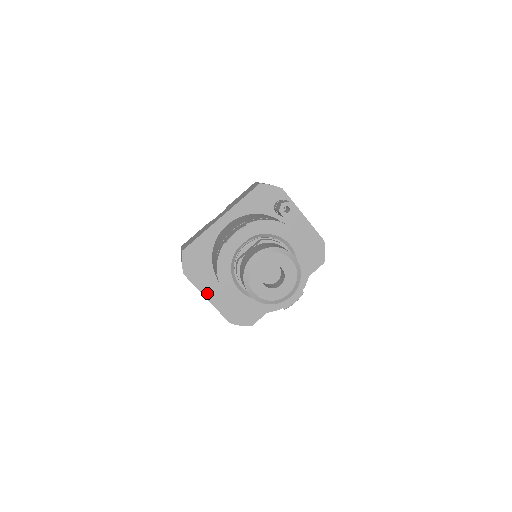
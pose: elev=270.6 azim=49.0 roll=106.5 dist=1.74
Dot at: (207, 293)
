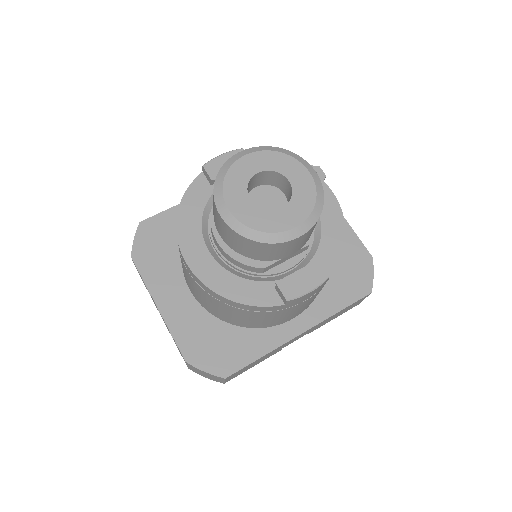
Dot at: (160, 297)
